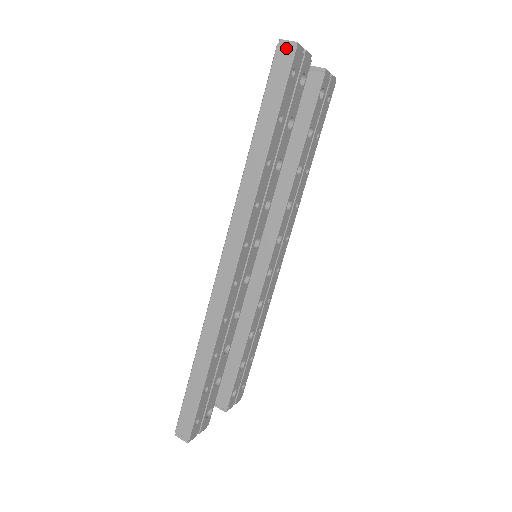
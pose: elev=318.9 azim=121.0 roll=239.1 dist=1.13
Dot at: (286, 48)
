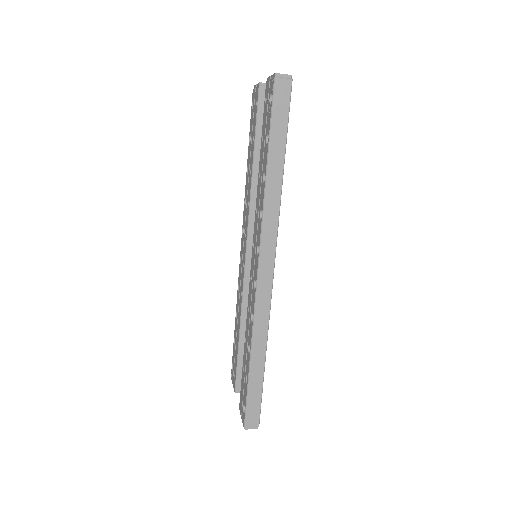
Dot at: (284, 81)
